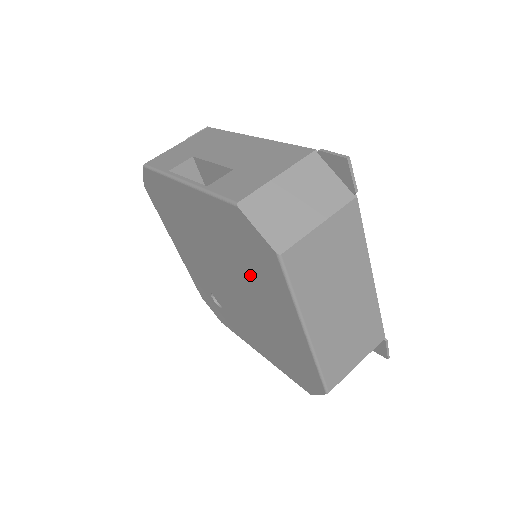
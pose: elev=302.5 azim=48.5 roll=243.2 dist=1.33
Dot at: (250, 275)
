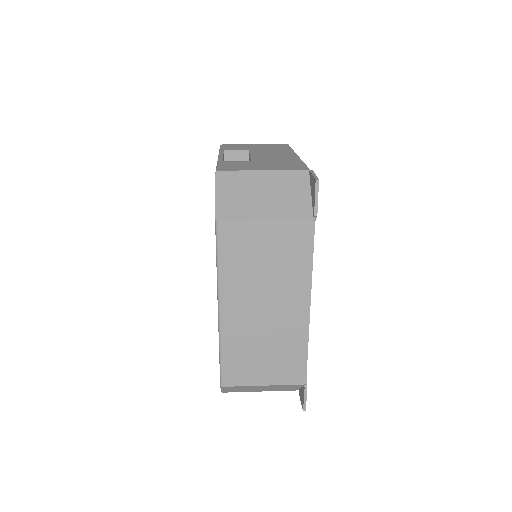
Dot at: occluded
